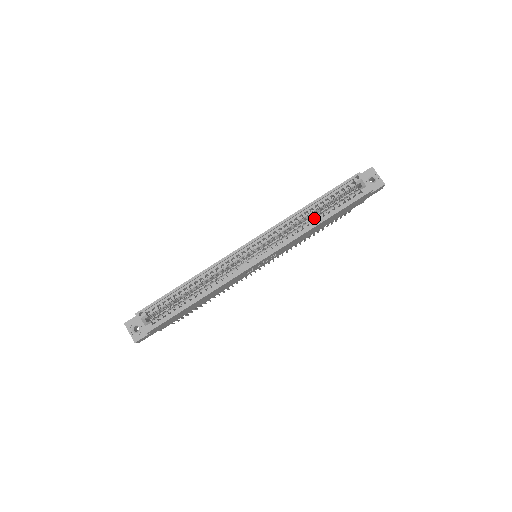
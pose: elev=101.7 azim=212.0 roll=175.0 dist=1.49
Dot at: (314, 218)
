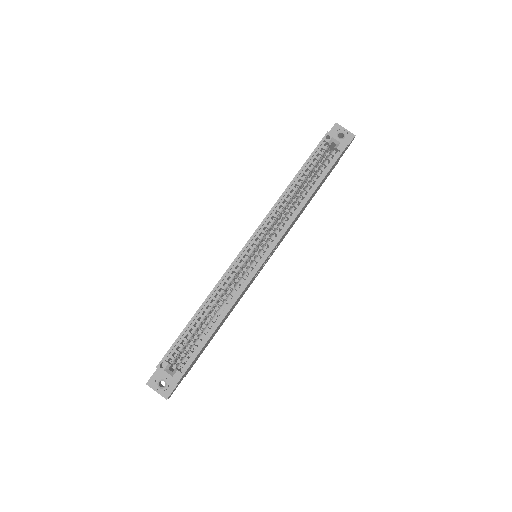
Dot at: (302, 193)
